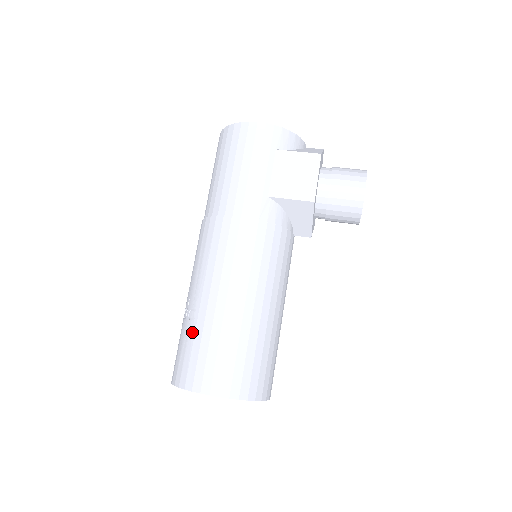
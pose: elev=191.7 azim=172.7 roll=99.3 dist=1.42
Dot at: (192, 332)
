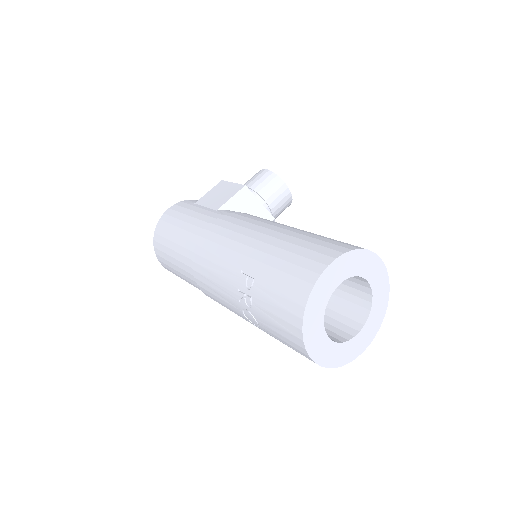
Dot at: (263, 280)
